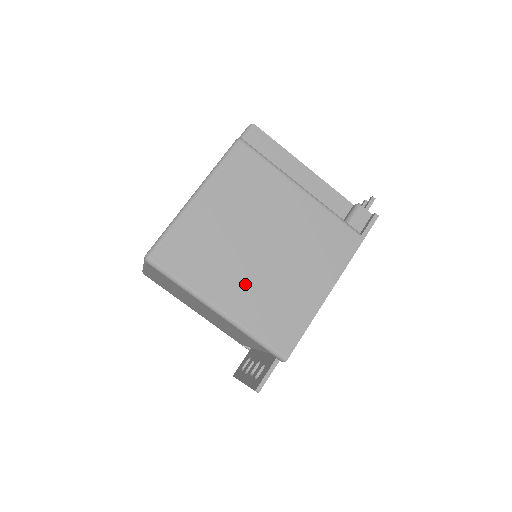
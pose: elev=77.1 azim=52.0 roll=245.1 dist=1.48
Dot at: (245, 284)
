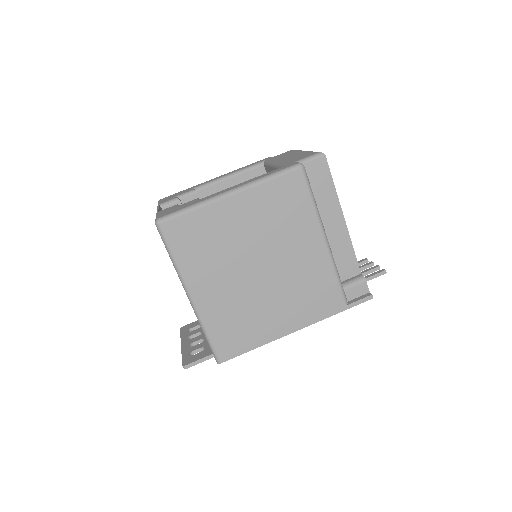
Dot at: (225, 289)
